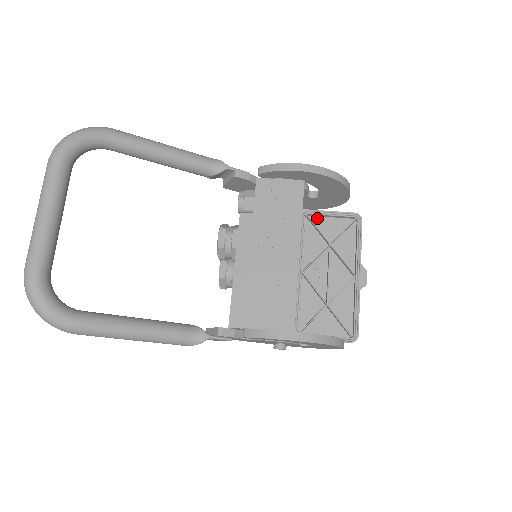
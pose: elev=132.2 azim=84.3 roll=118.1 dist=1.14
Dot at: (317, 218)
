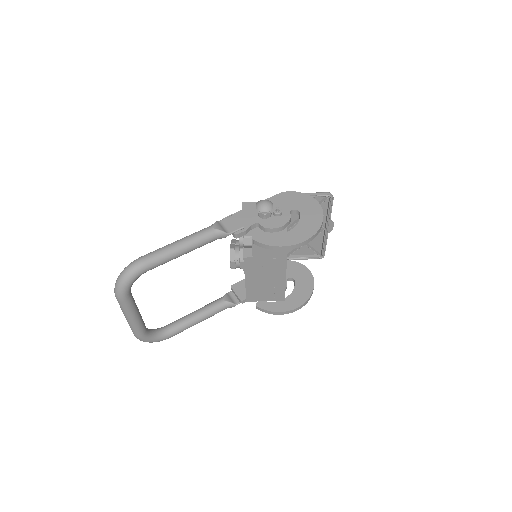
Dot at: occluded
